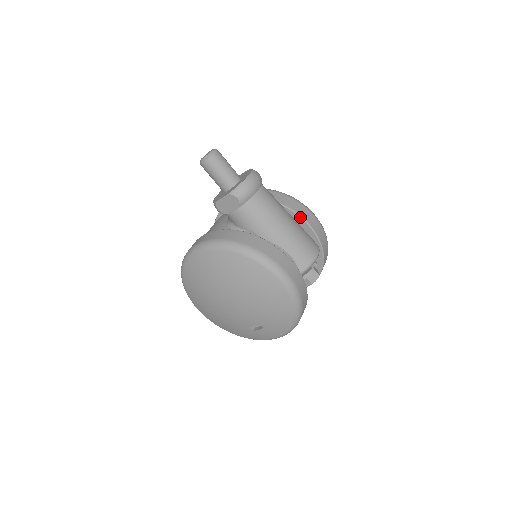
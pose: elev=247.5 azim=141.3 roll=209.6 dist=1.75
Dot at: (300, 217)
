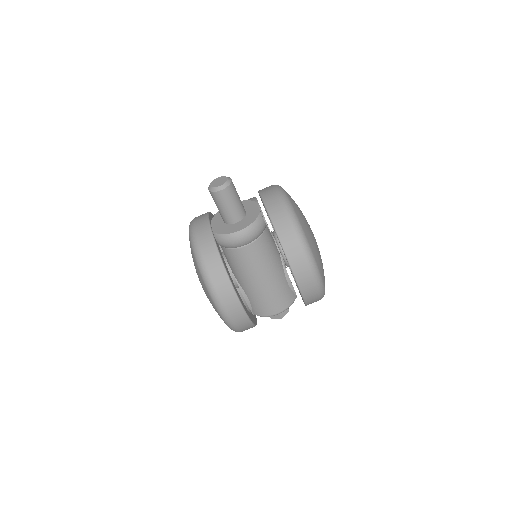
Dot at: (292, 273)
